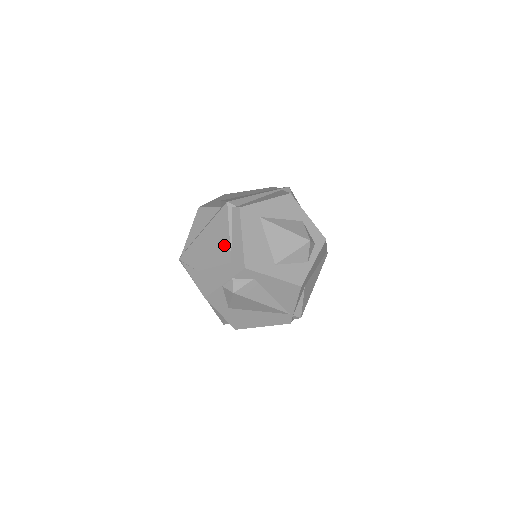
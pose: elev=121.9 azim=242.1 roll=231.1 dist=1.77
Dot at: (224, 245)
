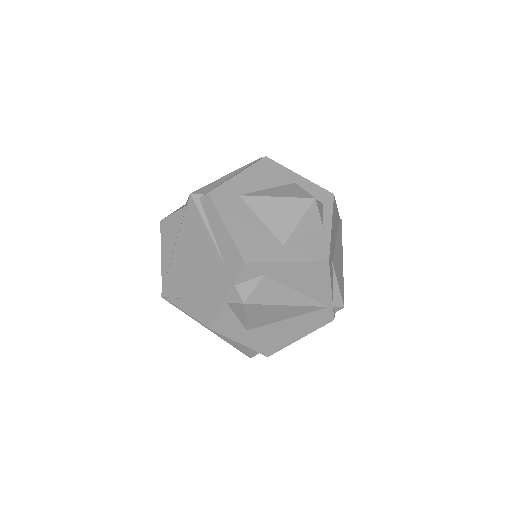
Dot at: (208, 249)
